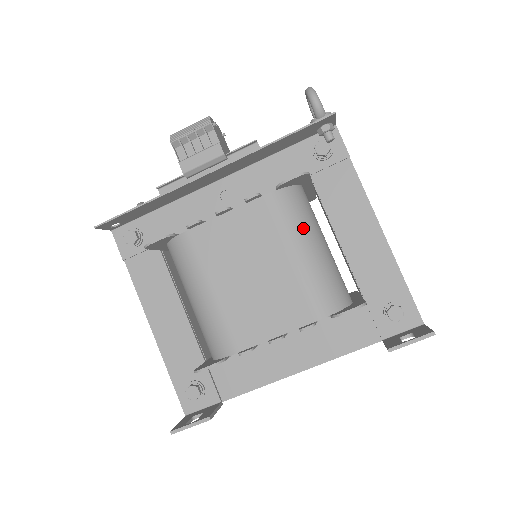
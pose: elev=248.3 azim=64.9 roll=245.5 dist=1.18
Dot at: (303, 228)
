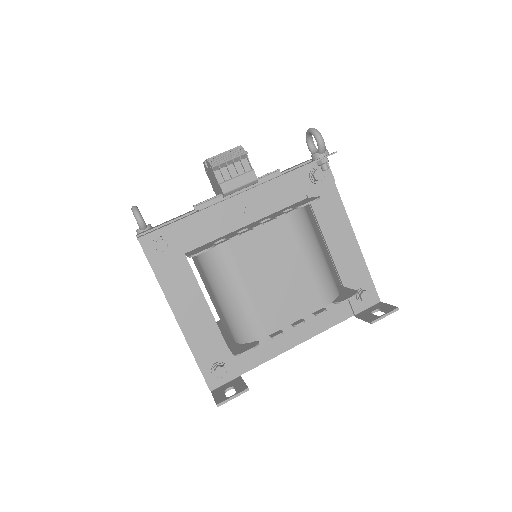
Dot at: (312, 238)
